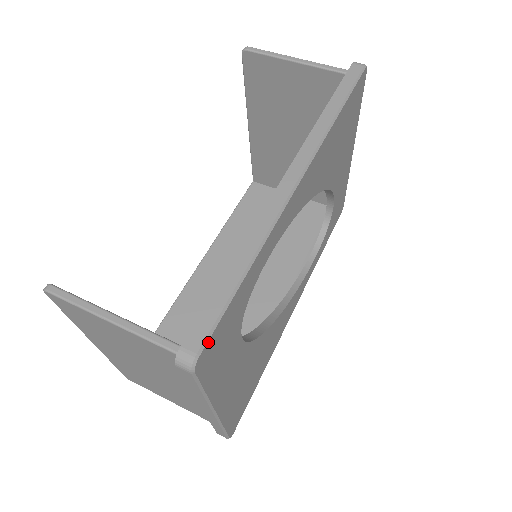
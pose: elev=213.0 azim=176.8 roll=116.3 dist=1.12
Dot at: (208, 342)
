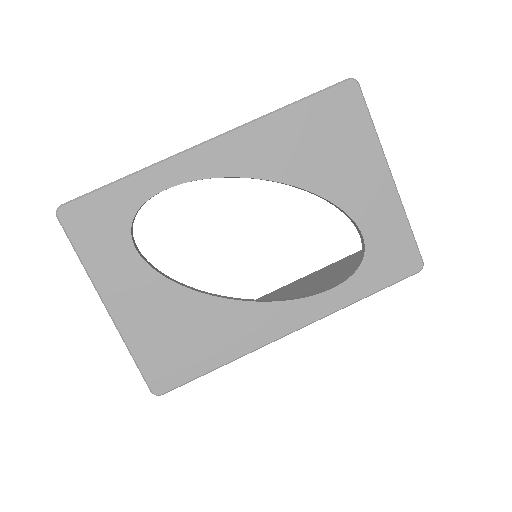
Dot at: (73, 203)
